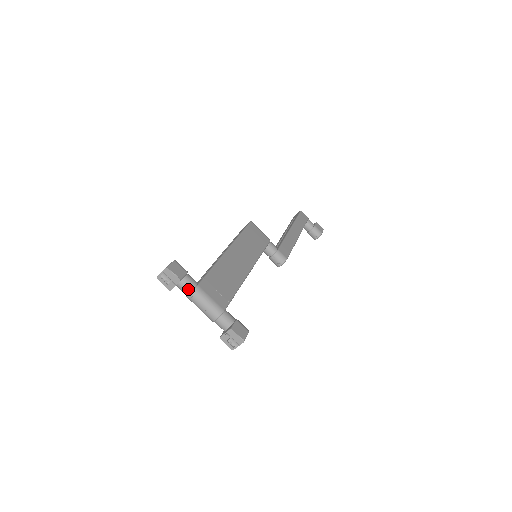
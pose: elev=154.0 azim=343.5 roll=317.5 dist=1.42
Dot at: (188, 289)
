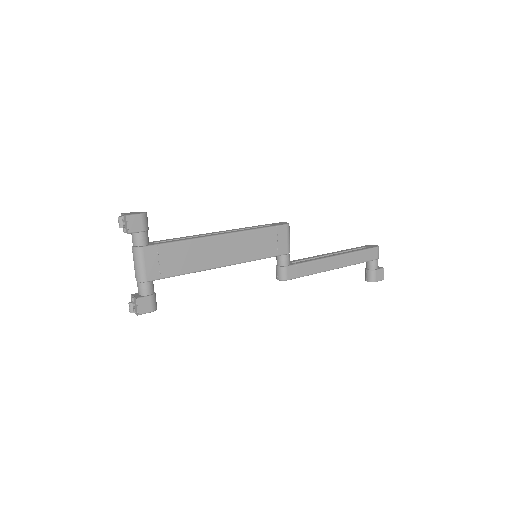
Dot at: (134, 243)
